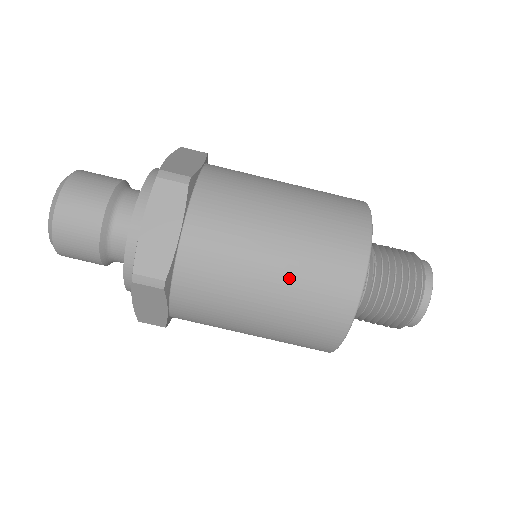
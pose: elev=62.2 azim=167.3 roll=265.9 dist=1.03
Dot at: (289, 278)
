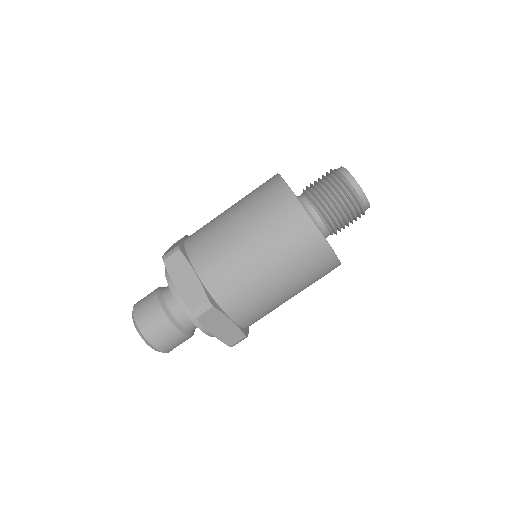
Dot at: (264, 241)
